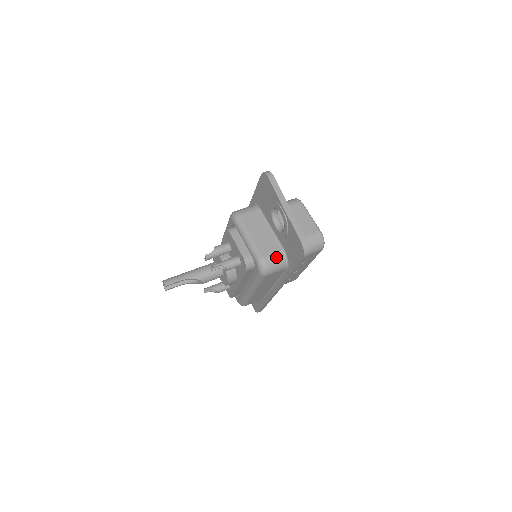
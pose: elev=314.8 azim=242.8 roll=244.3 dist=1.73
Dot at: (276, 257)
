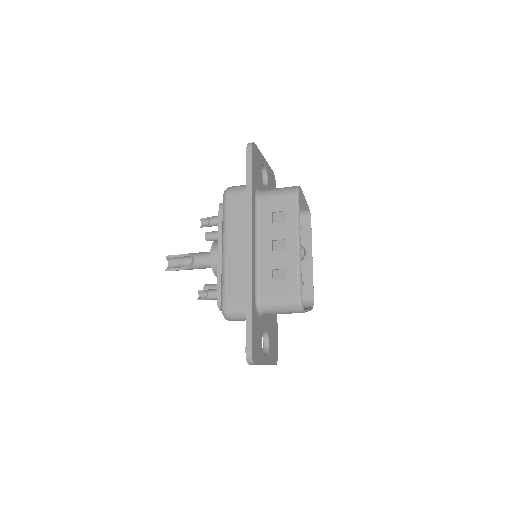
Dot at: occluded
